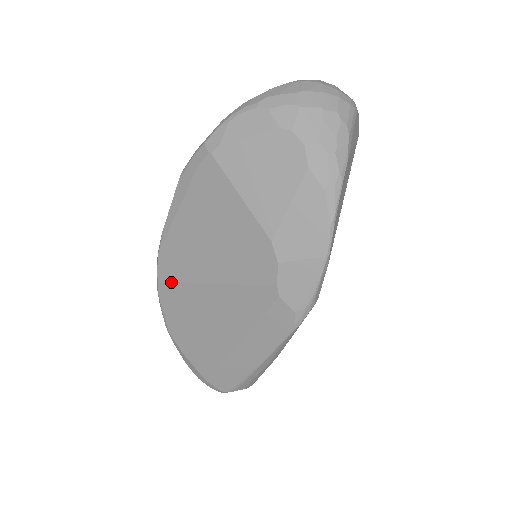
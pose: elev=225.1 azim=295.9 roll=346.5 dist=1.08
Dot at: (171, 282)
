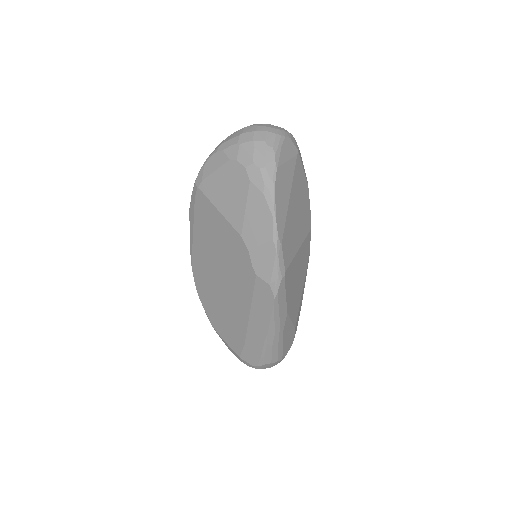
Dot at: (202, 285)
